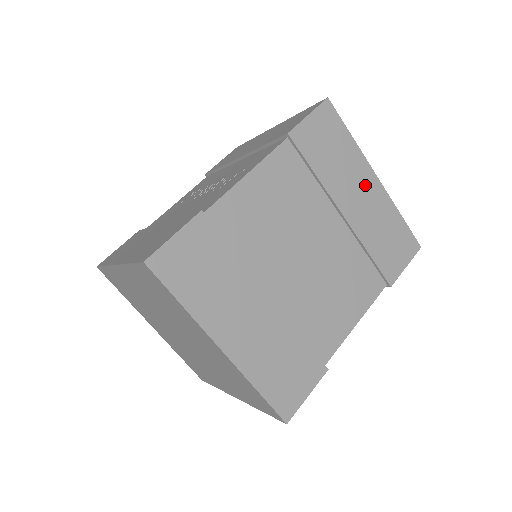
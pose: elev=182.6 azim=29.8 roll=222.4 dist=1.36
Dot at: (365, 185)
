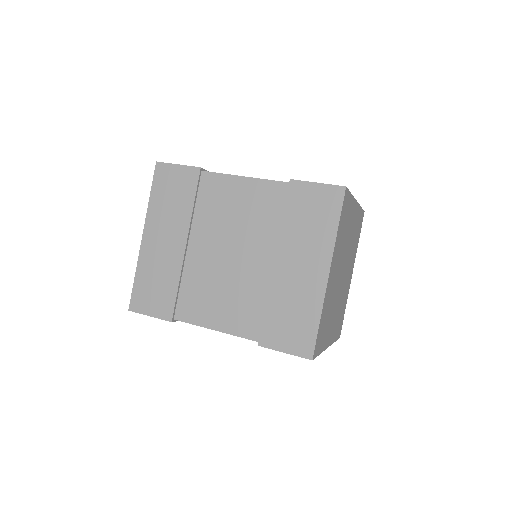
Dot at: (312, 266)
